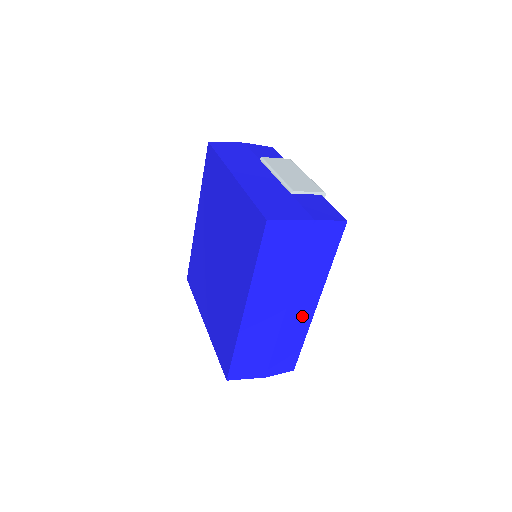
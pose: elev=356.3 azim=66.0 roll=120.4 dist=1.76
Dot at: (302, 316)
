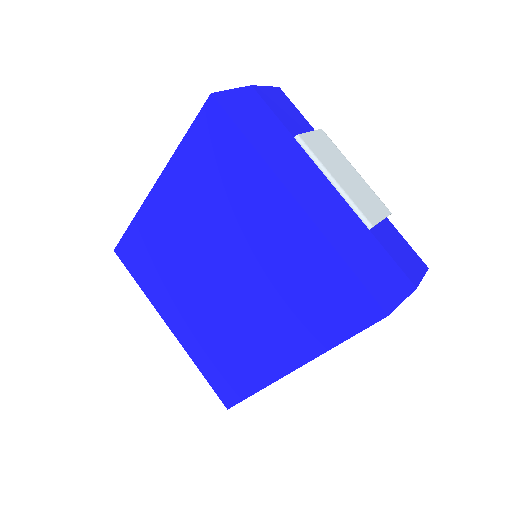
Dot at: occluded
